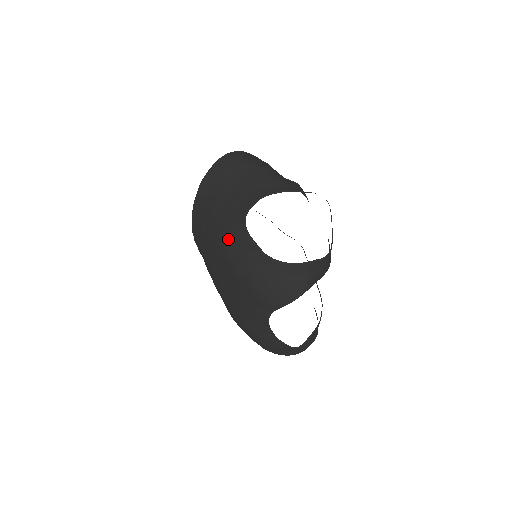
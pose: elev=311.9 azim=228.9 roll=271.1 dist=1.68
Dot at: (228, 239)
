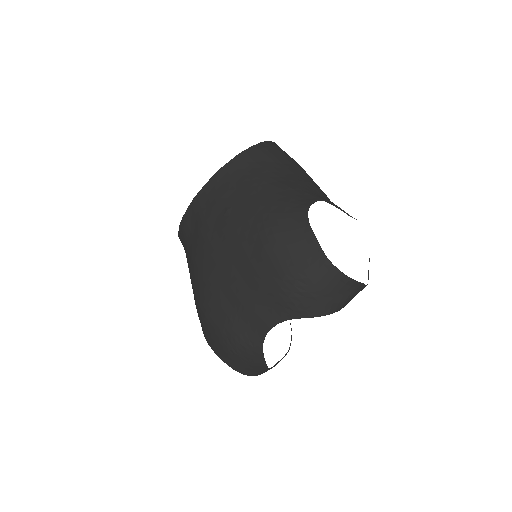
Dot at: (277, 223)
